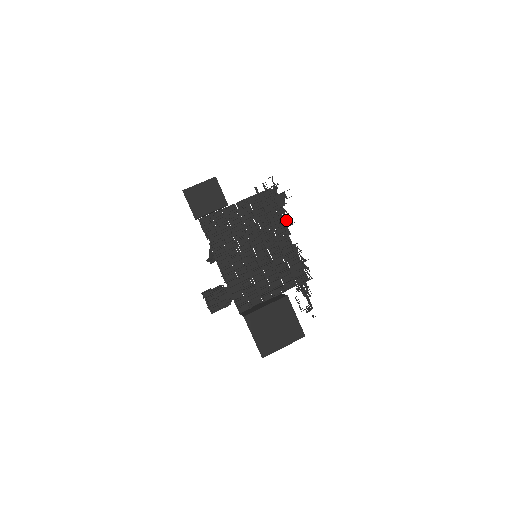
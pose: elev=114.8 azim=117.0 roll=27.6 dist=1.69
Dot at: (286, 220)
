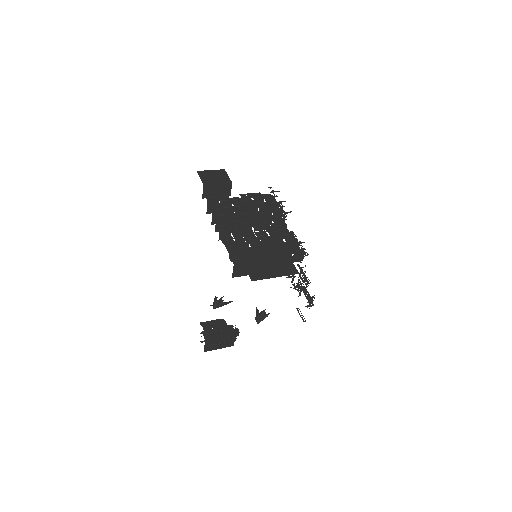
Dot at: (282, 210)
